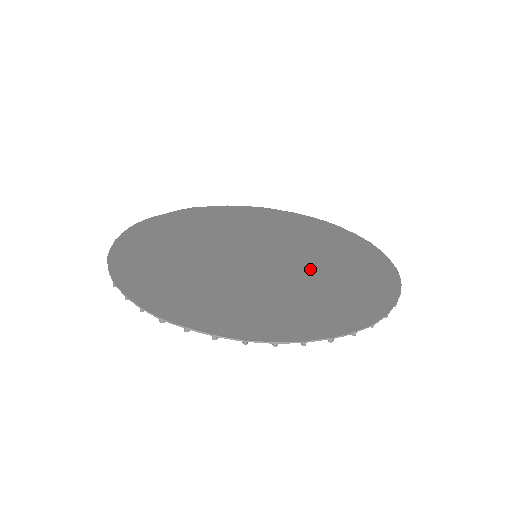
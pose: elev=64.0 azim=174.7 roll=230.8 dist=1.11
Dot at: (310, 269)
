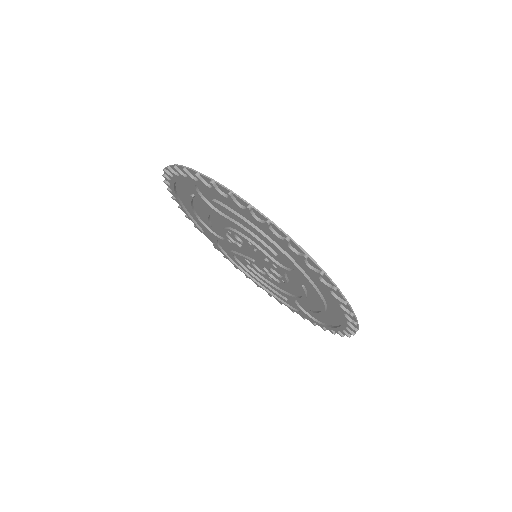
Dot at: (291, 275)
